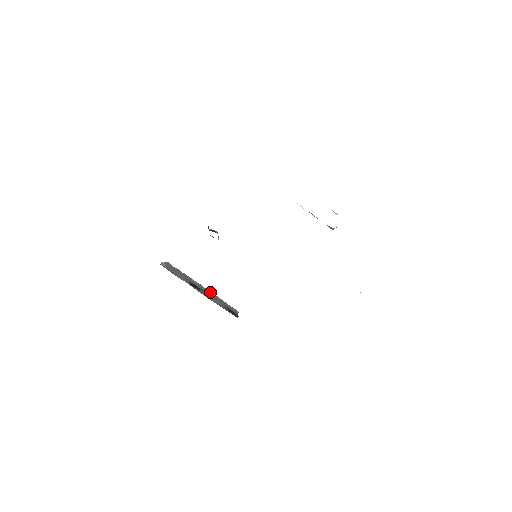
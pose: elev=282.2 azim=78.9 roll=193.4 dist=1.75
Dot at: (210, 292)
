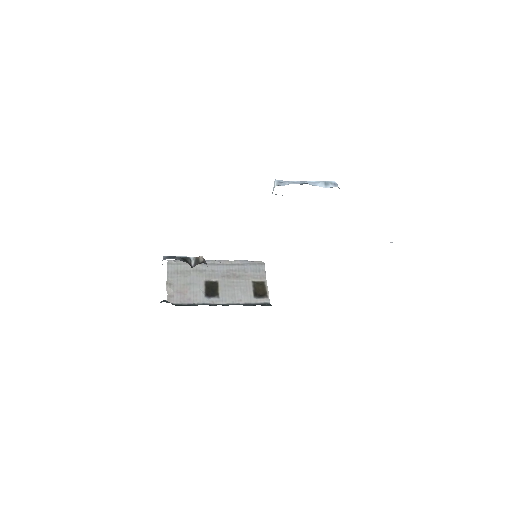
Dot at: (227, 266)
